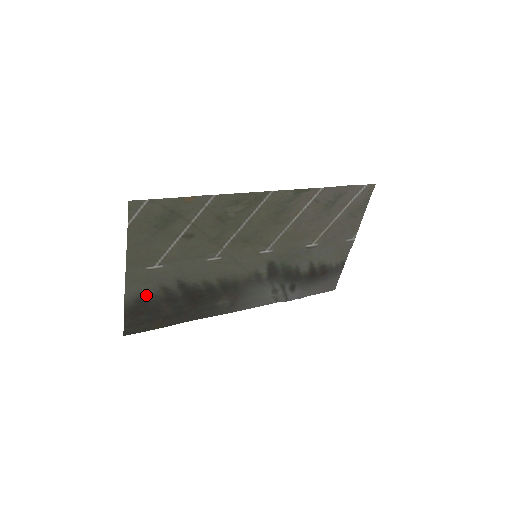
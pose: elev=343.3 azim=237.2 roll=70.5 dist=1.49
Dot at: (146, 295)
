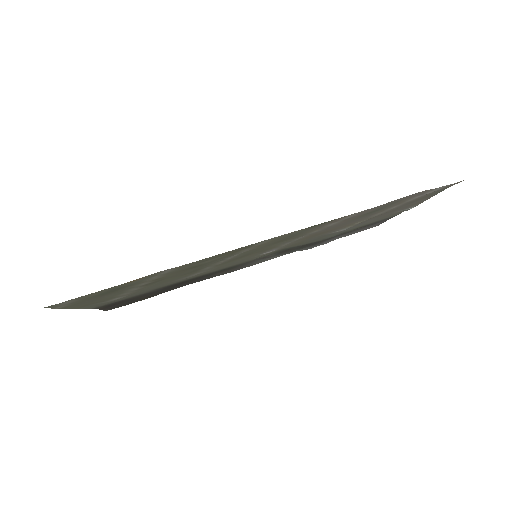
Dot at: (118, 301)
